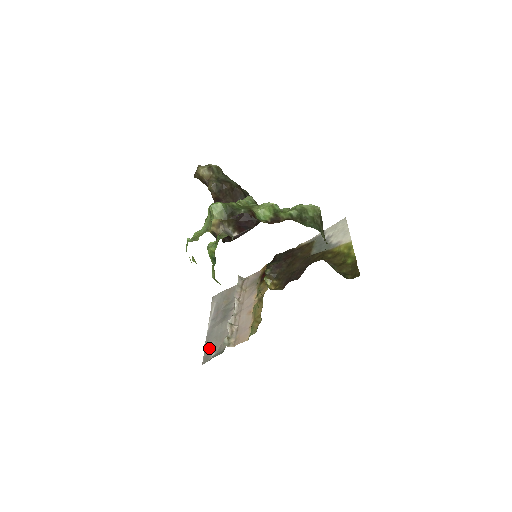
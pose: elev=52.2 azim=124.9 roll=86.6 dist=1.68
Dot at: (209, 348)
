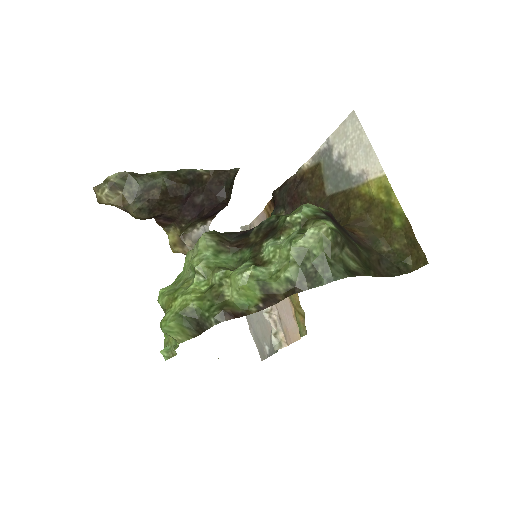
Dot at: (258, 339)
